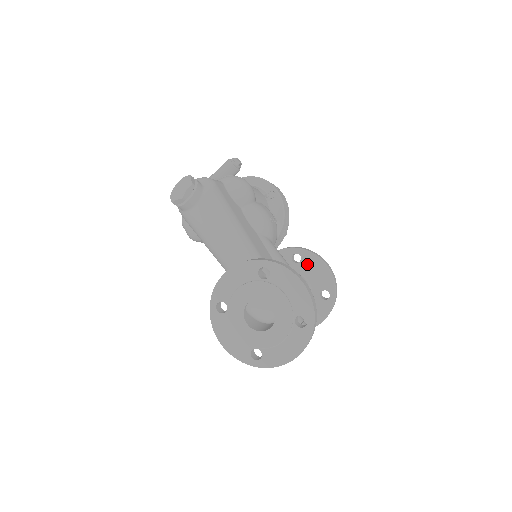
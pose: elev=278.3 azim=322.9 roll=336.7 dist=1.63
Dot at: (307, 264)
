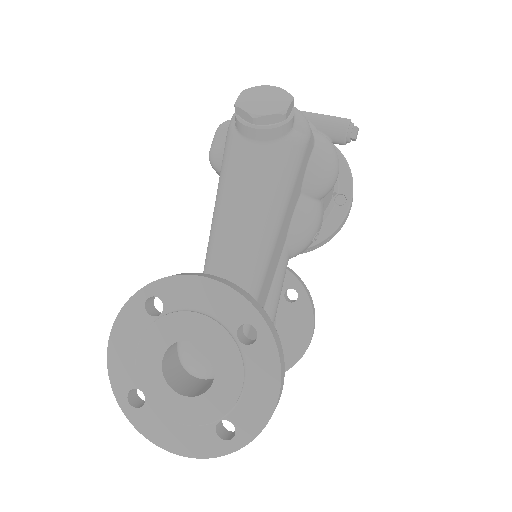
Dot at: (294, 313)
